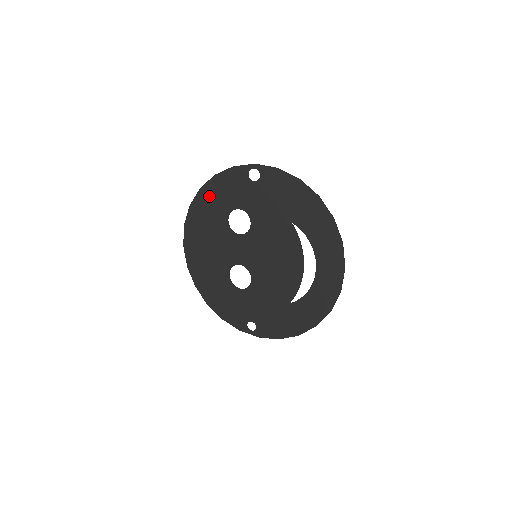
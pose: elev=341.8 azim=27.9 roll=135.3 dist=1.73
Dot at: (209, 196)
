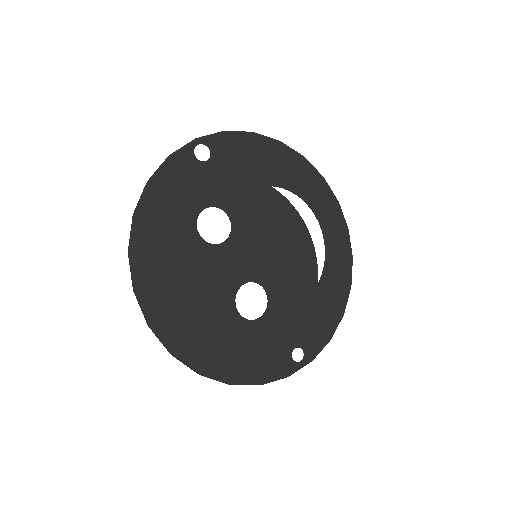
Dot at: (154, 217)
